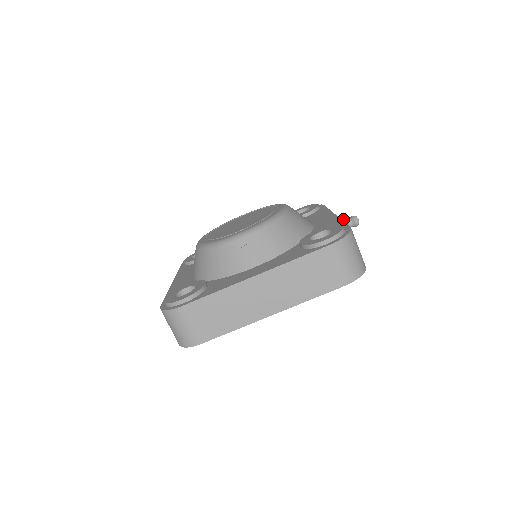
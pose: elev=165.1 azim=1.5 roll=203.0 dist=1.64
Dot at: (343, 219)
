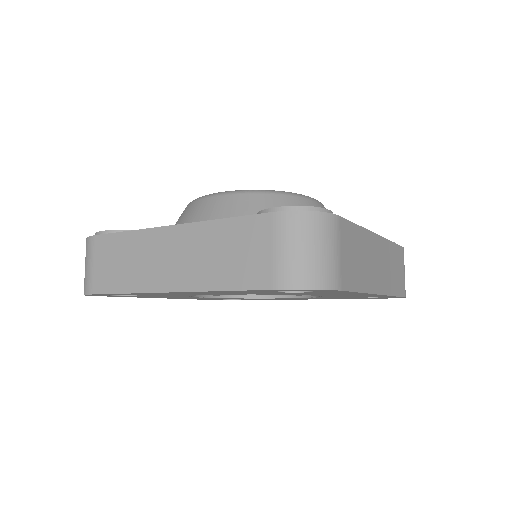
Dot at: occluded
